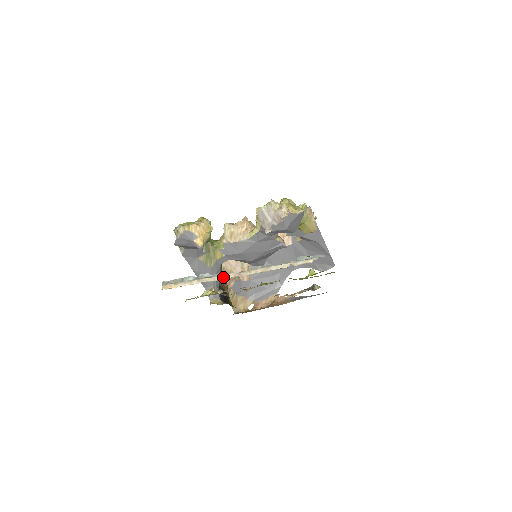
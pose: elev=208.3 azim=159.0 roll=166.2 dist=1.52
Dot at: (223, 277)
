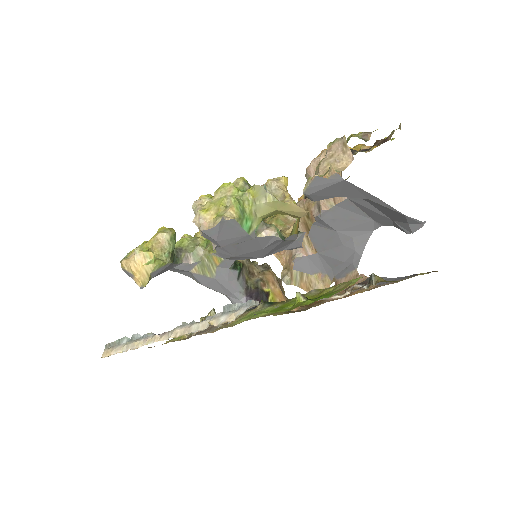
Dot at: (145, 342)
